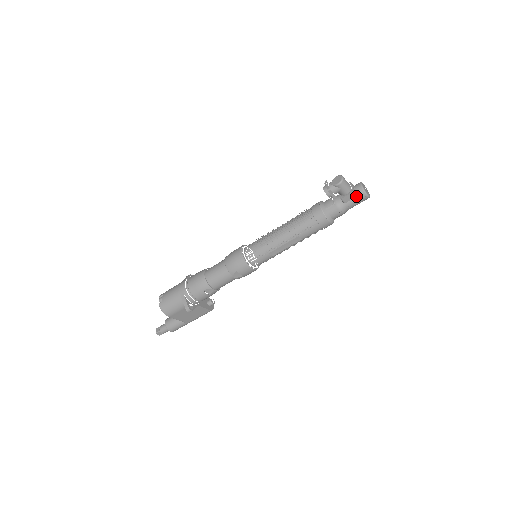
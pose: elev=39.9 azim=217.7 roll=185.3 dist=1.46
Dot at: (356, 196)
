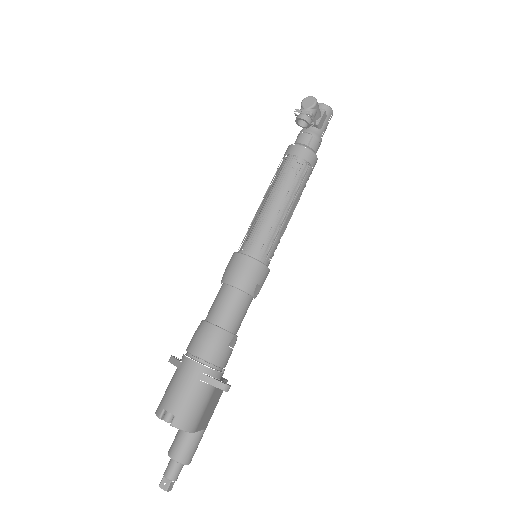
Dot at: (326, 116)
